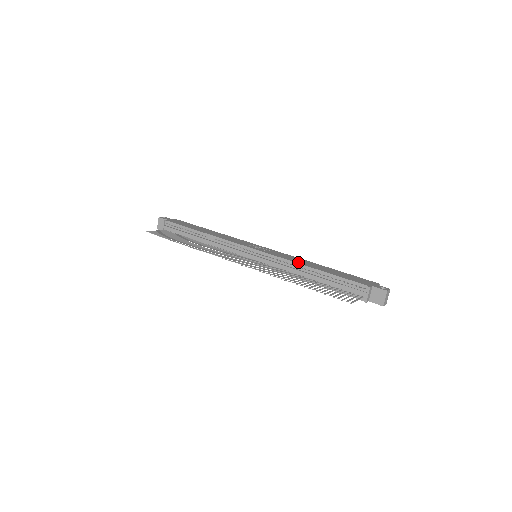
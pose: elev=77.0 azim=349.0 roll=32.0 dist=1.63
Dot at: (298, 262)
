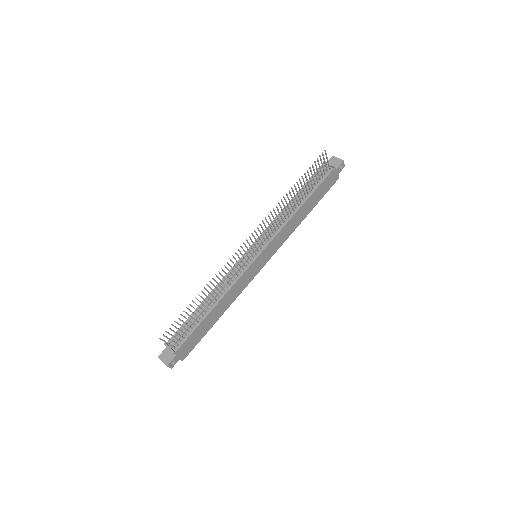
Dot at: occluded
